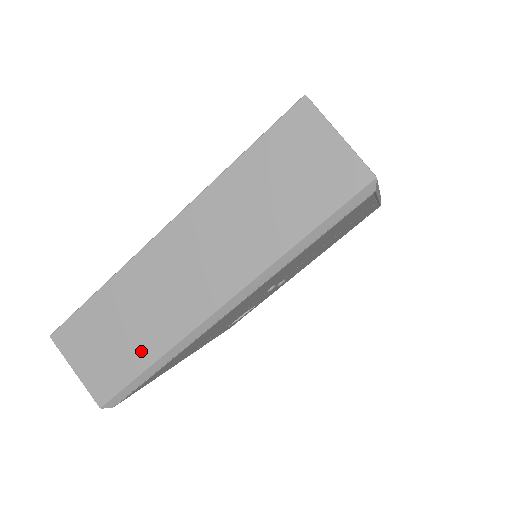
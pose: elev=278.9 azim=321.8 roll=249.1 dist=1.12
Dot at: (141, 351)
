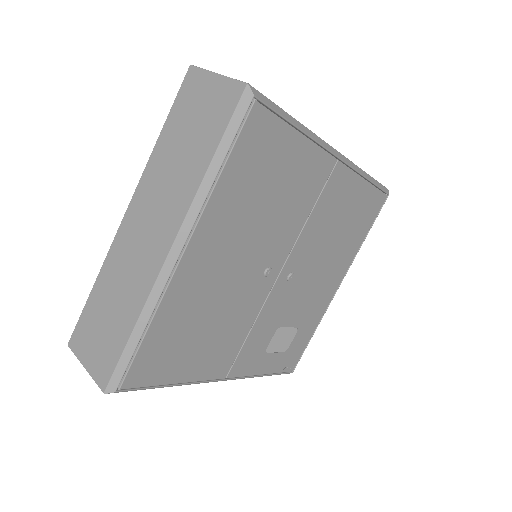
Dot at: (124, 322)
